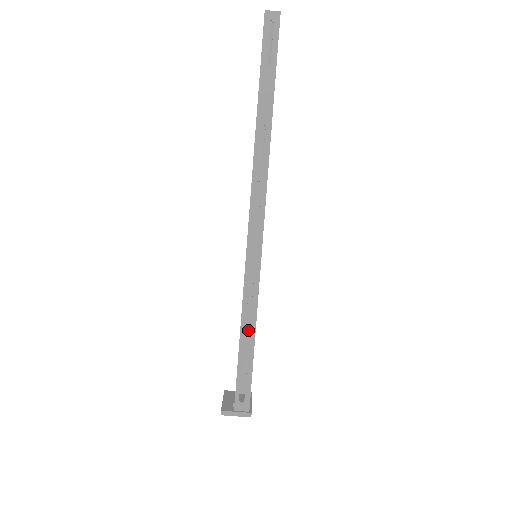
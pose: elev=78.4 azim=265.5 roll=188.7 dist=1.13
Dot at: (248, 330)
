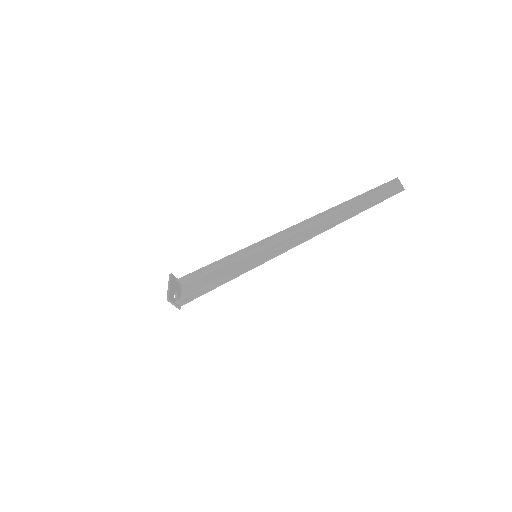
Dot at: (217, 283)
